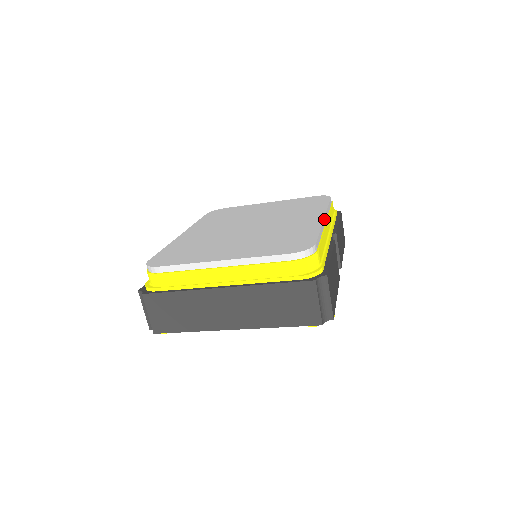
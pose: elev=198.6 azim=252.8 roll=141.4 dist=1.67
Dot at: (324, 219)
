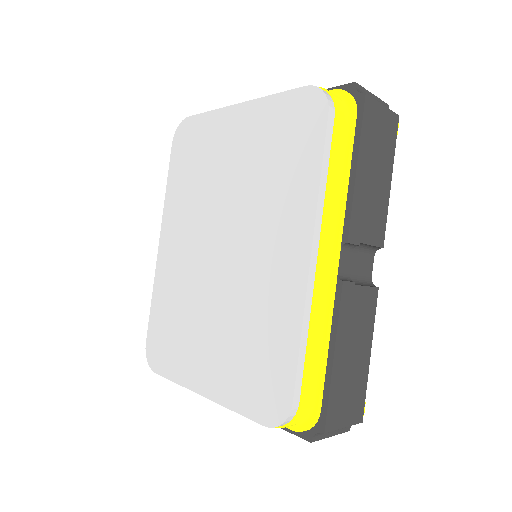
Dot at: (310, 266)
